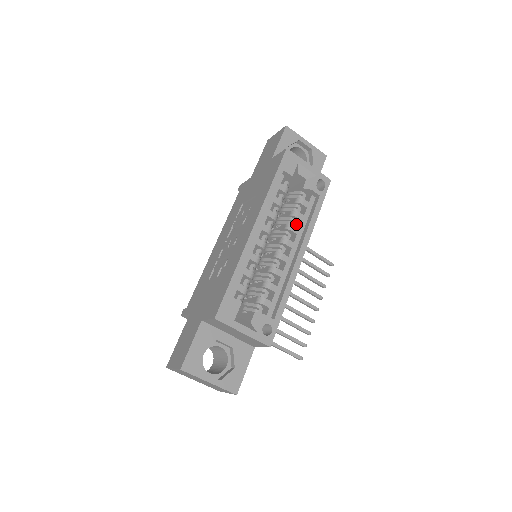
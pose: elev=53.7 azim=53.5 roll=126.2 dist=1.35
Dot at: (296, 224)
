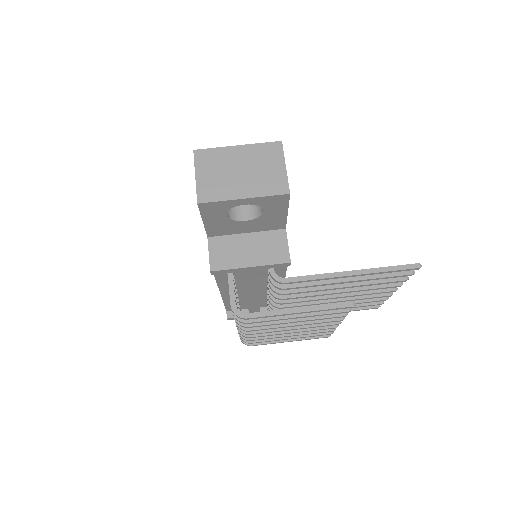
Dot at: occluded
